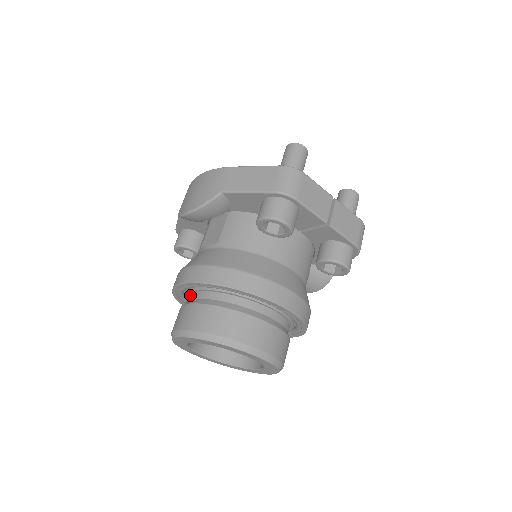
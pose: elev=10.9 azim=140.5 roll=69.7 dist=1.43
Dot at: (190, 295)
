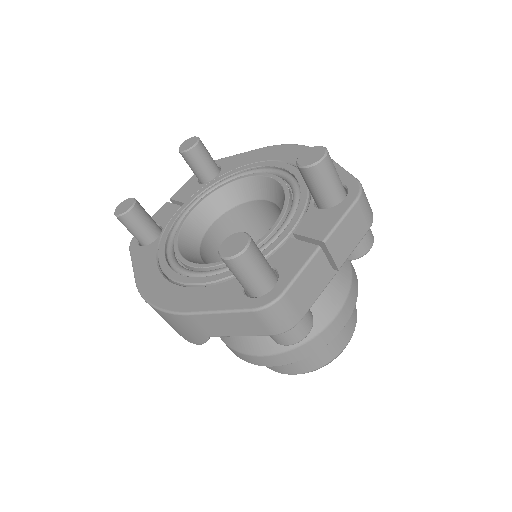
Dot at: occluded
